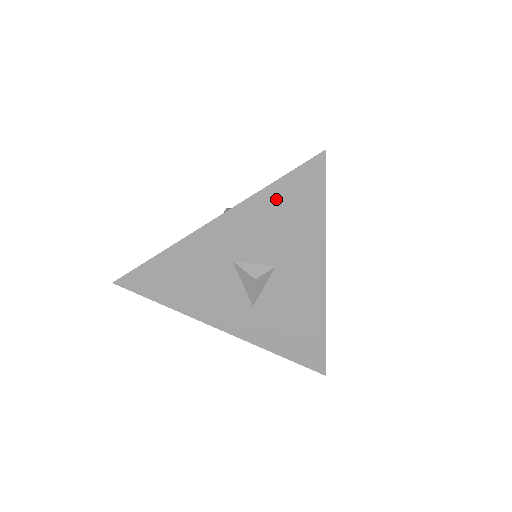
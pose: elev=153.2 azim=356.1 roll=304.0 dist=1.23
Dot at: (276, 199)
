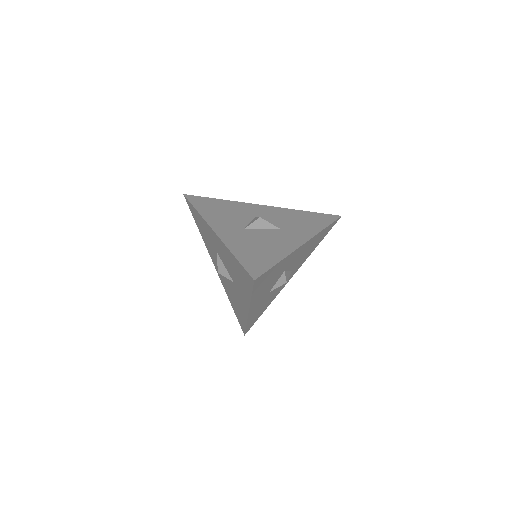
Dot at: (259, 290)
